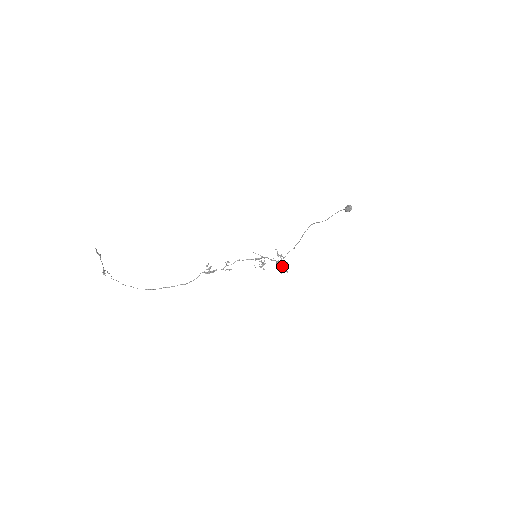
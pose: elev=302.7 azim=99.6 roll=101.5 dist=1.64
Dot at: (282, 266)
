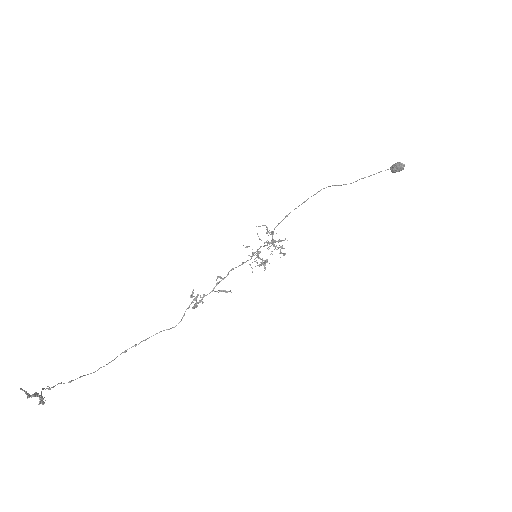
Dot at: (274, 246)
